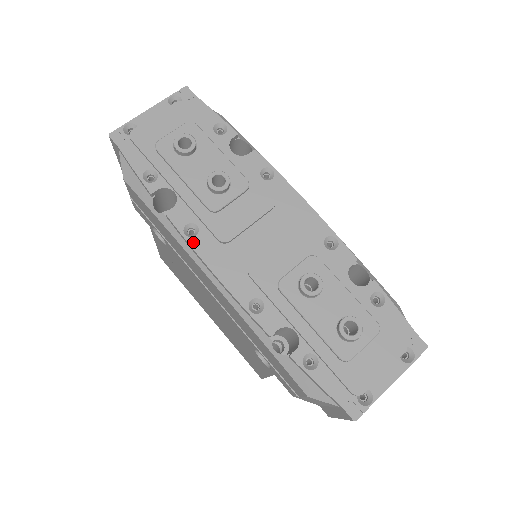
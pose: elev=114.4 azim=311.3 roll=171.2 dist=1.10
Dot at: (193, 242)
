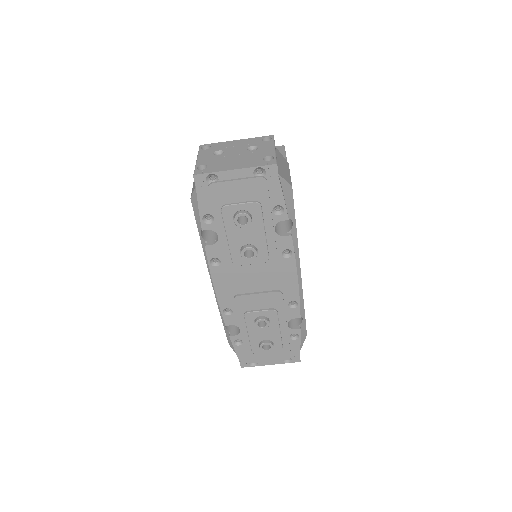
Dot at: (212, 269)
